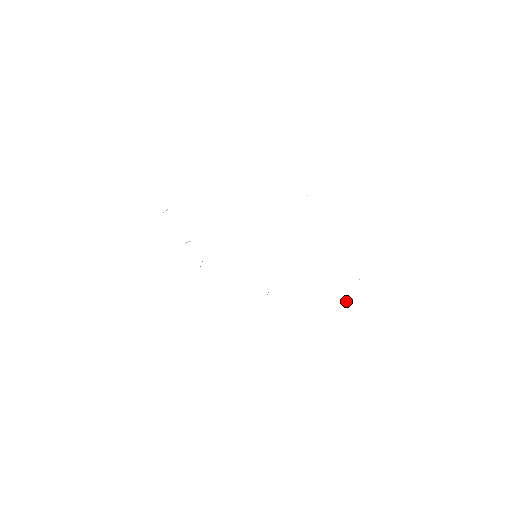
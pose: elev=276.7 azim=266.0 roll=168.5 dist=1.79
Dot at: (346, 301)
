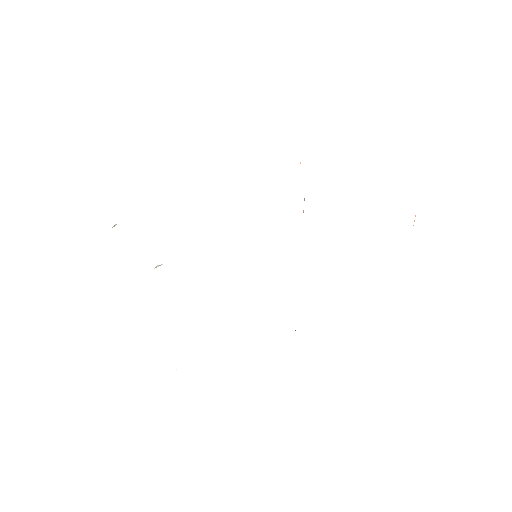
Dot at: occluded
